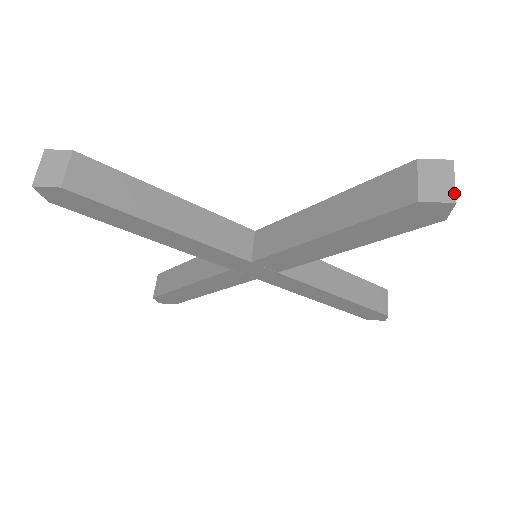
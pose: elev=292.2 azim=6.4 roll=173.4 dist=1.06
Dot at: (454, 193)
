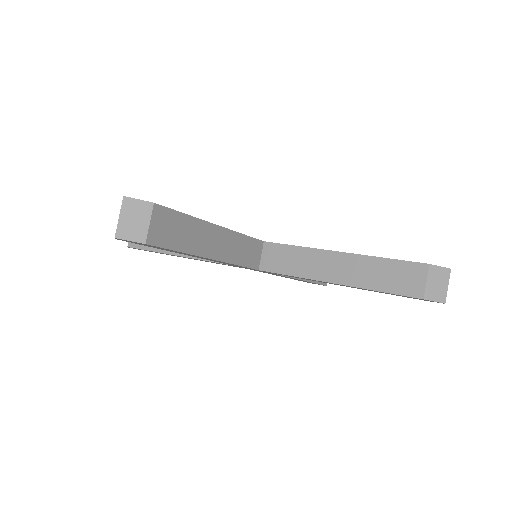
Dot at: (446, 296)
